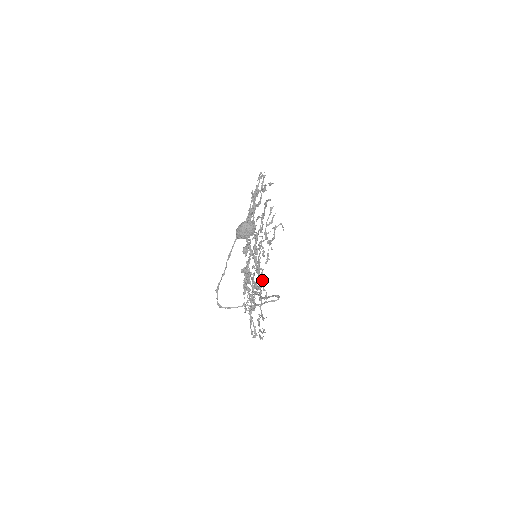
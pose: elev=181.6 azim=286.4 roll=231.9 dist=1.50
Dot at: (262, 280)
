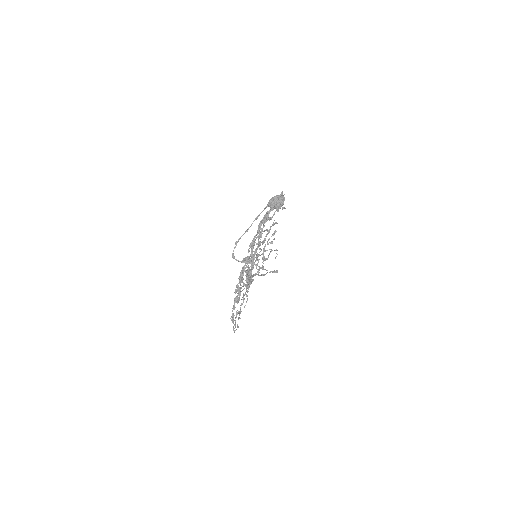
Dot at: occluded
